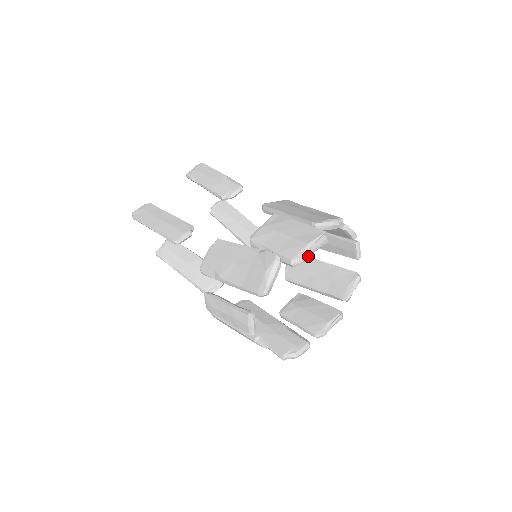
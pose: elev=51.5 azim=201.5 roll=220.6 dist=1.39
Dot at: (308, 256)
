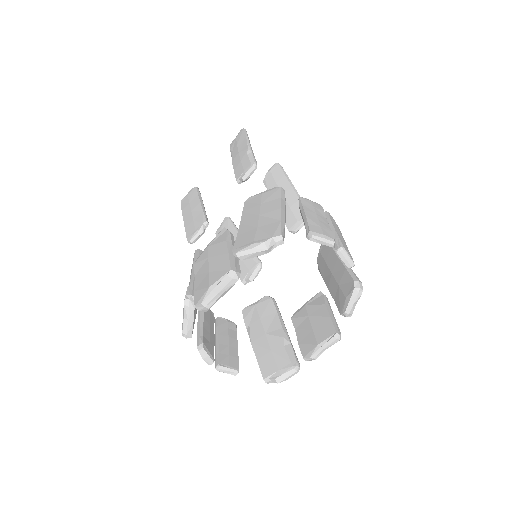
Dot at: (214, 301)
